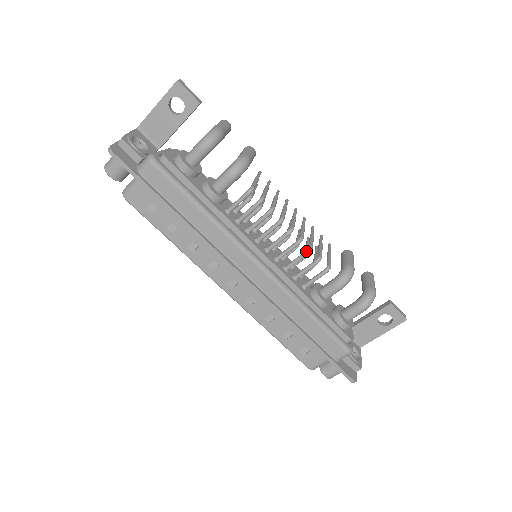
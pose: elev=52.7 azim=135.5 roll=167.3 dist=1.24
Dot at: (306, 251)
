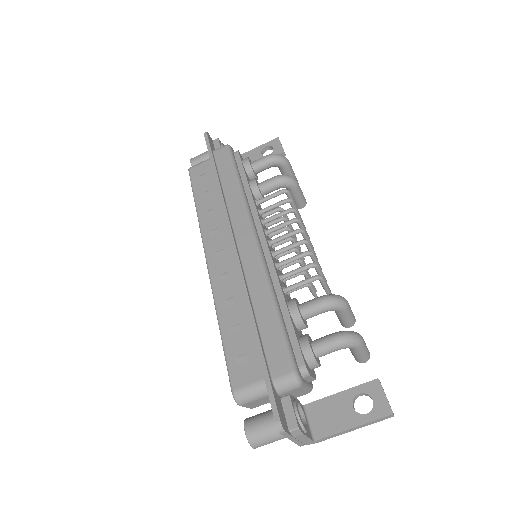
Dot at: (306, 251)
